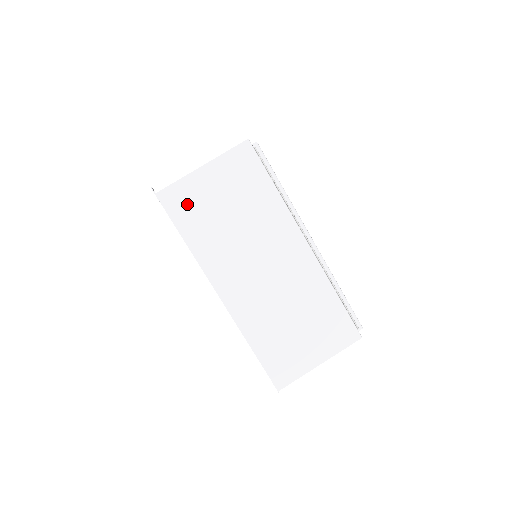
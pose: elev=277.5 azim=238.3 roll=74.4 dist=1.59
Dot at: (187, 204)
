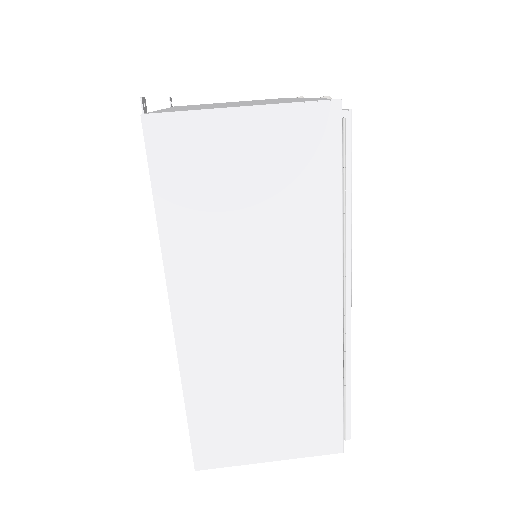
Dot at: (187, 158)
